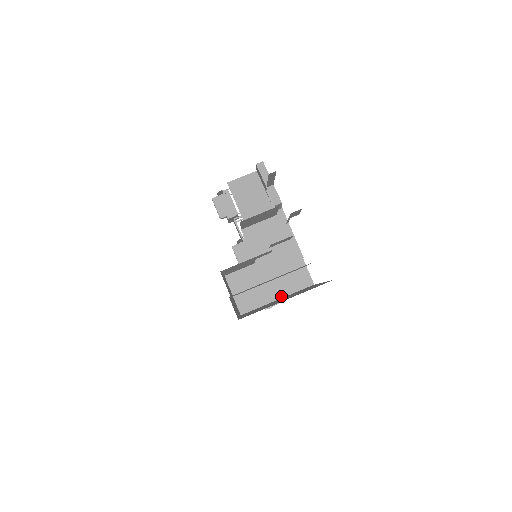
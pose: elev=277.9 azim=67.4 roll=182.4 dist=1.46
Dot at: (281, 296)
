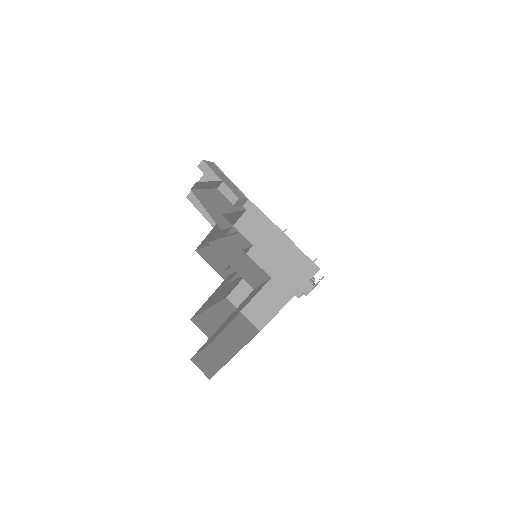
Dot at: (291, 296)
